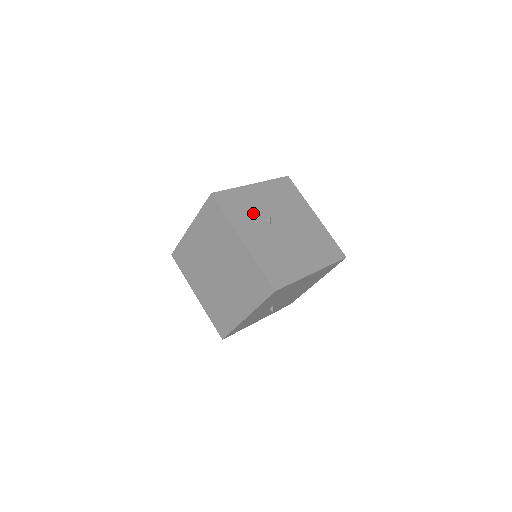
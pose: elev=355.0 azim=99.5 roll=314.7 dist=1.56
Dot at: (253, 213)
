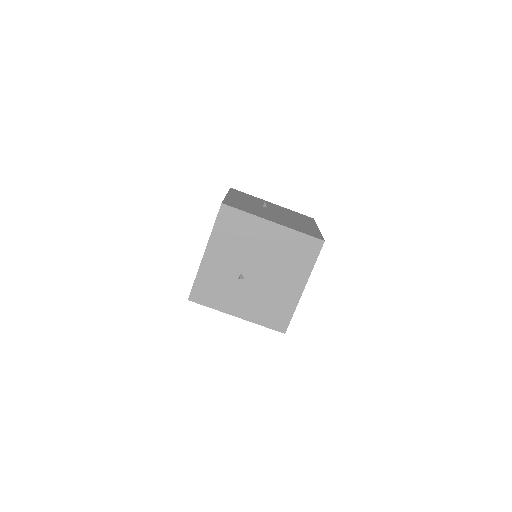
Dot at: (254, 201)
